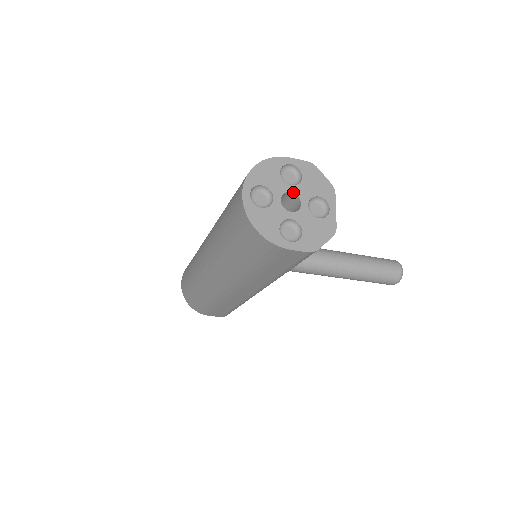
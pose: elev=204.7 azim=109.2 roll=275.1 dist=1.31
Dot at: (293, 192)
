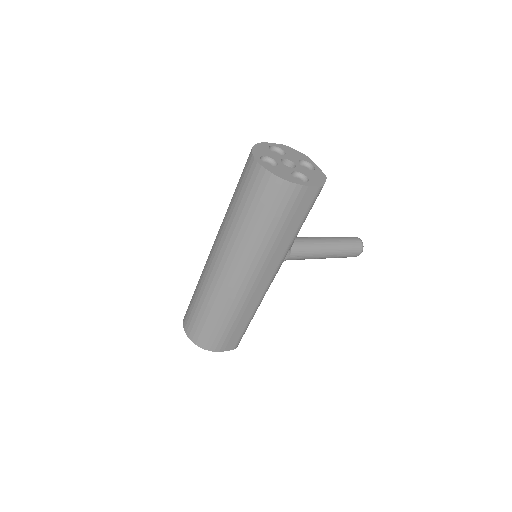
Dot at: (286, 159)
